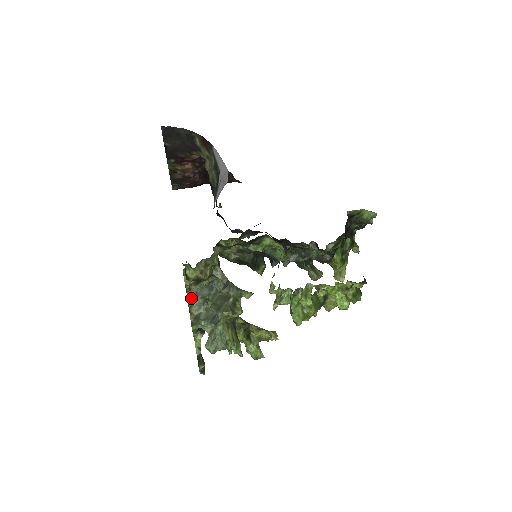
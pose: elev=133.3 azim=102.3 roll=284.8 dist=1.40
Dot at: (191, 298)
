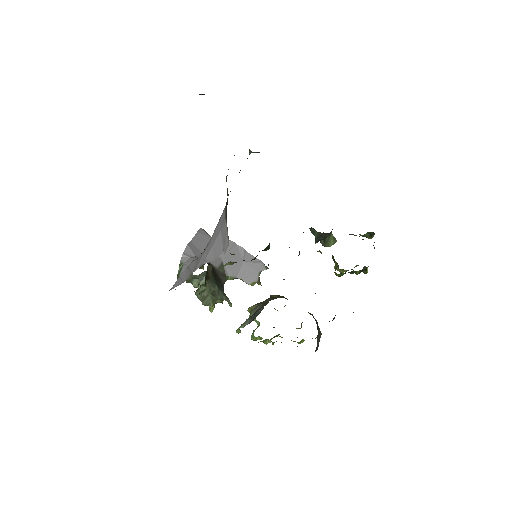
Dot at: occluded
